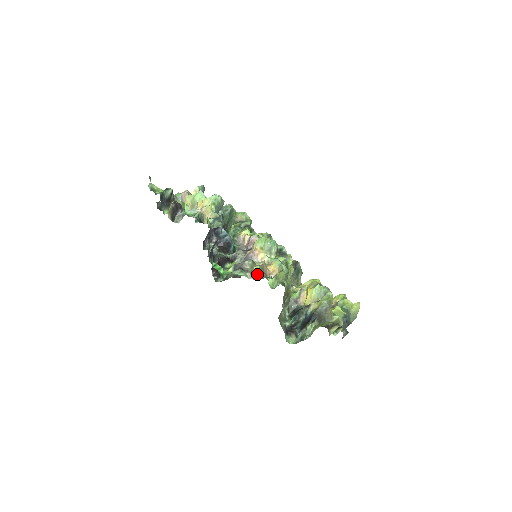
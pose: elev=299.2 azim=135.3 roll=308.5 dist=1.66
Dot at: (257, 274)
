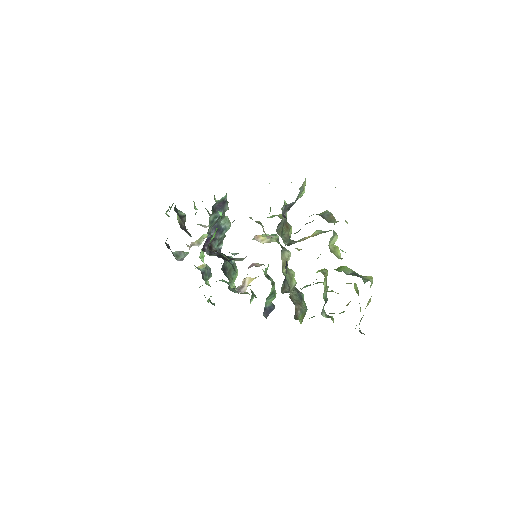
Dot at: (256, 222)
